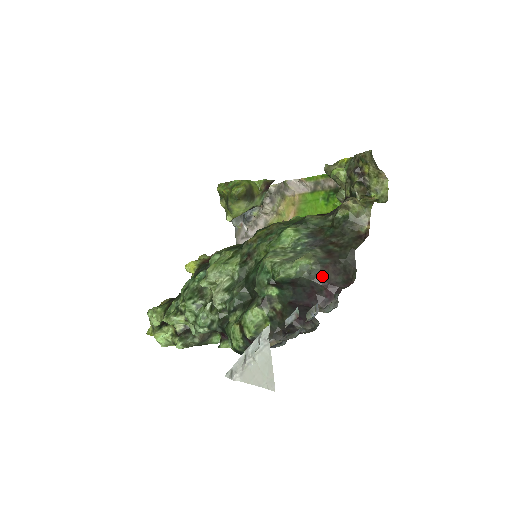
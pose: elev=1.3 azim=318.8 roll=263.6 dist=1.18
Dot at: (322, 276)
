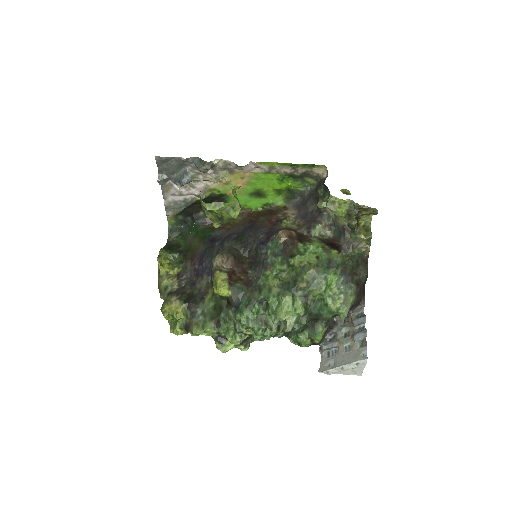
Dot at: (357, 300)
